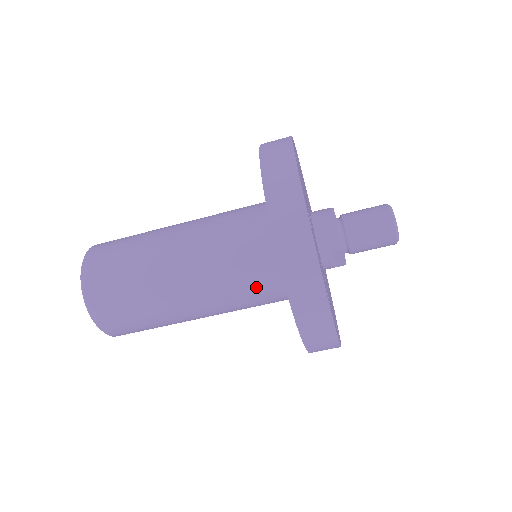
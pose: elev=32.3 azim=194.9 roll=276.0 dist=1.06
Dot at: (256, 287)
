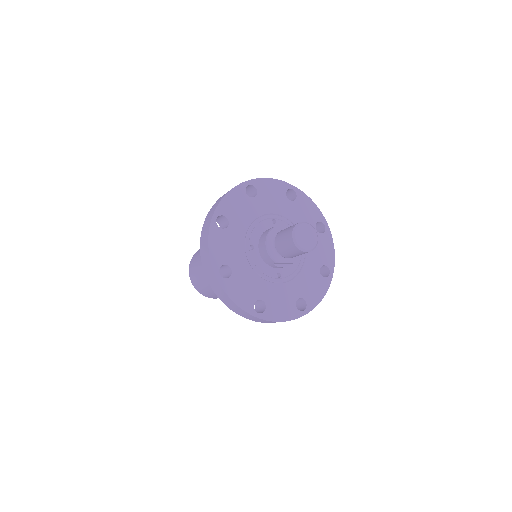
Dot at: occluded
